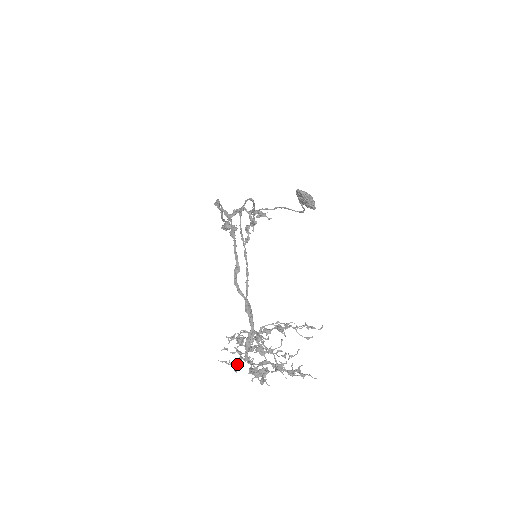
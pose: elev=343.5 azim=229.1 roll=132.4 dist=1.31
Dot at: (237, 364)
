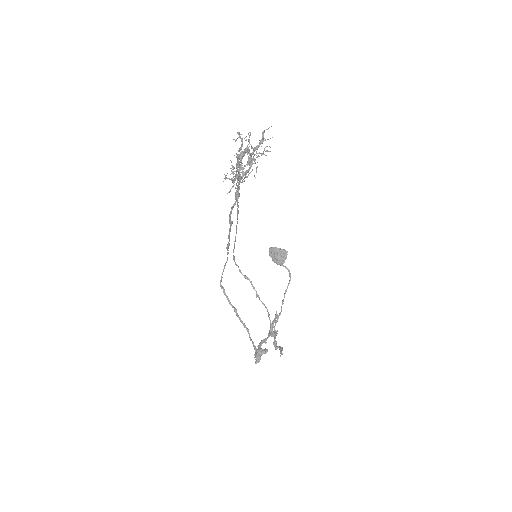
Dot at: (235, 175)
